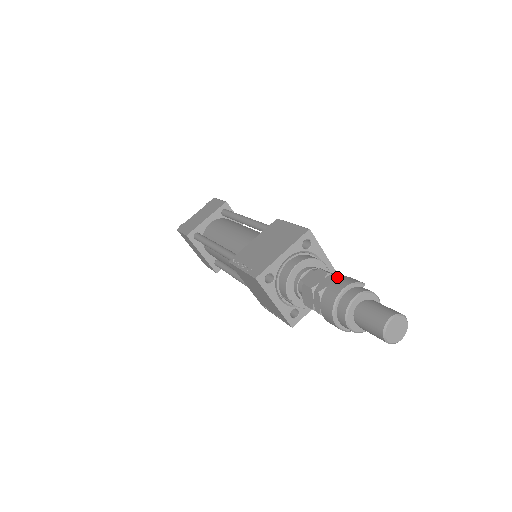
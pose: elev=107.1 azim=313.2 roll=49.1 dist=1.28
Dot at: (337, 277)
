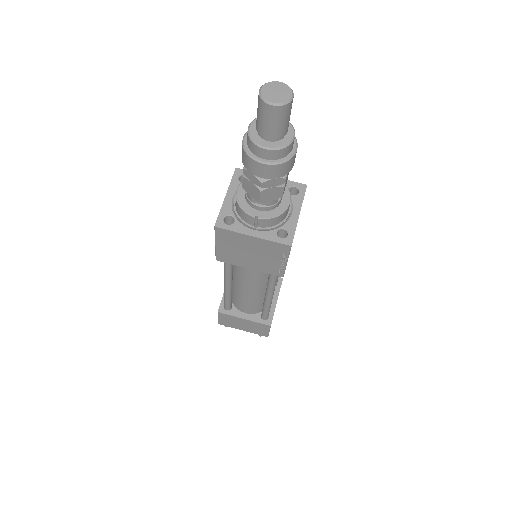
Dot at: occluded
